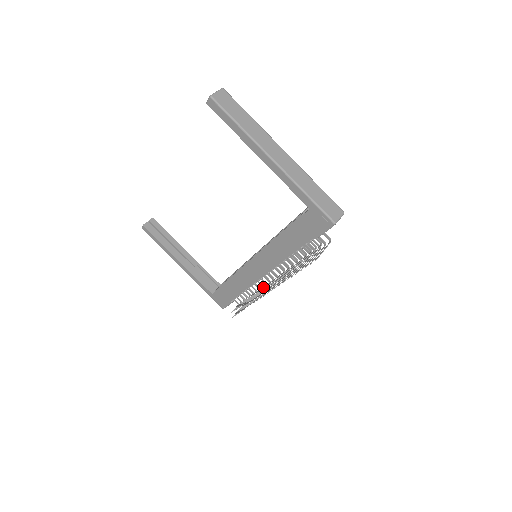
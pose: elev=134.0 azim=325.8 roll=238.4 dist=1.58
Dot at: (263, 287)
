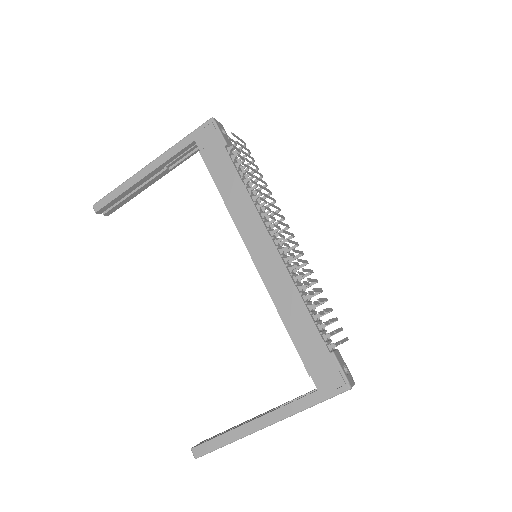
Dot at: (291, 255)
